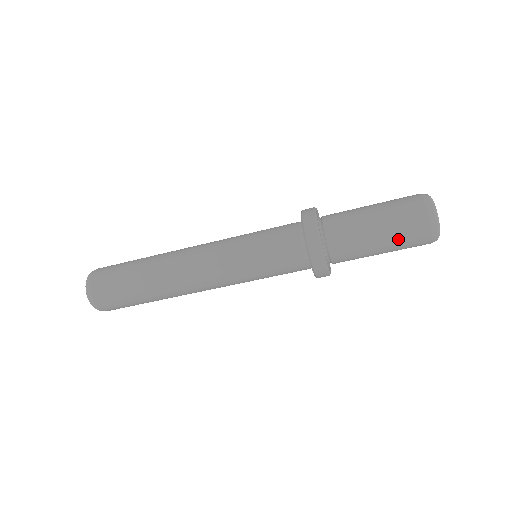
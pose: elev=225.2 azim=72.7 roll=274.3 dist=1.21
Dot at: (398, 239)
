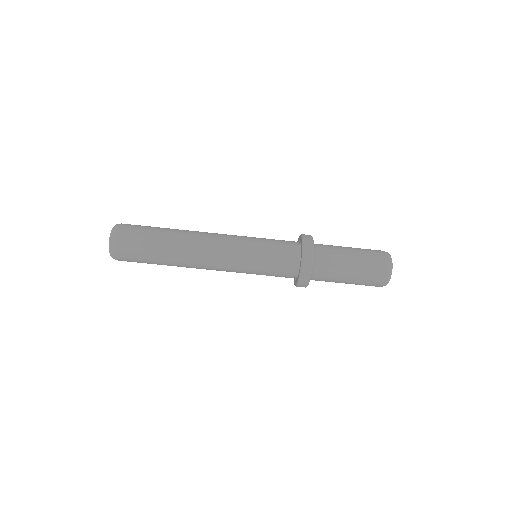
Dot at: (365, 262)
